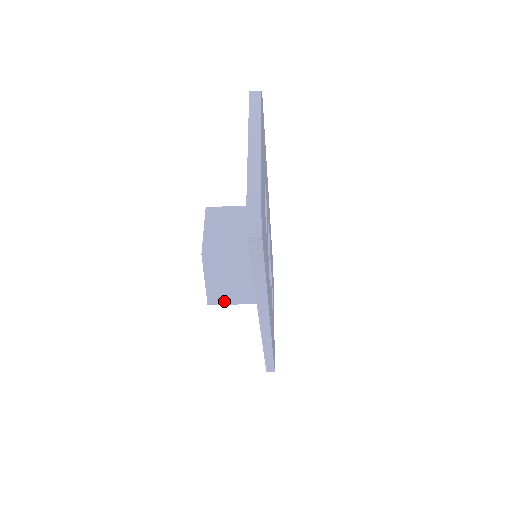
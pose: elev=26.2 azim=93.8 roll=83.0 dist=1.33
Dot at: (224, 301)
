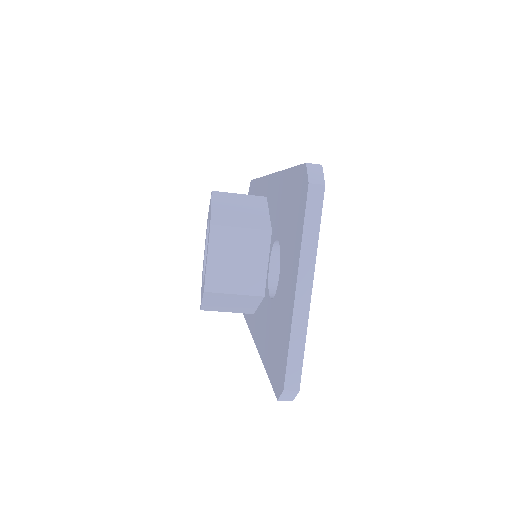
Dot at: (218, 310)
